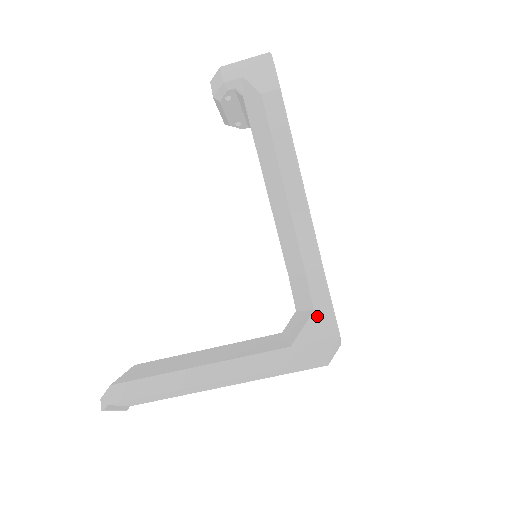
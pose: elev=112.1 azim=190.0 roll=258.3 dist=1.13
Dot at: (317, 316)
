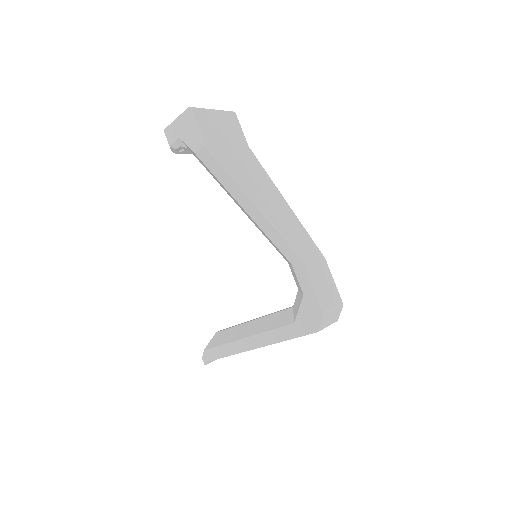
Dot at: (306, 299)
